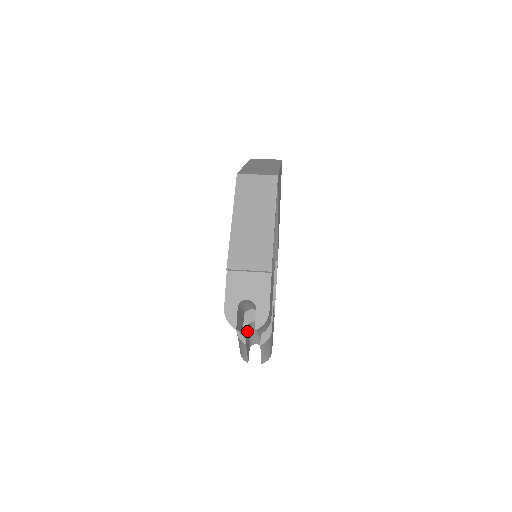
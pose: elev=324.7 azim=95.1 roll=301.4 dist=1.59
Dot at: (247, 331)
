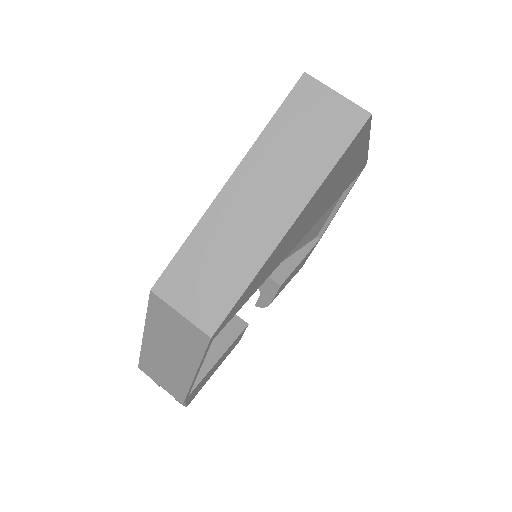
Dot at: occluded
